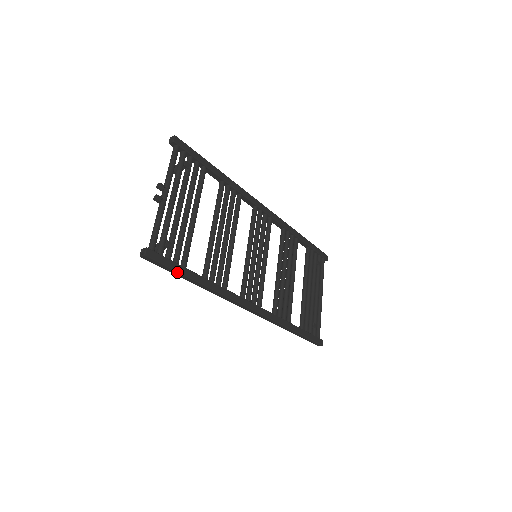
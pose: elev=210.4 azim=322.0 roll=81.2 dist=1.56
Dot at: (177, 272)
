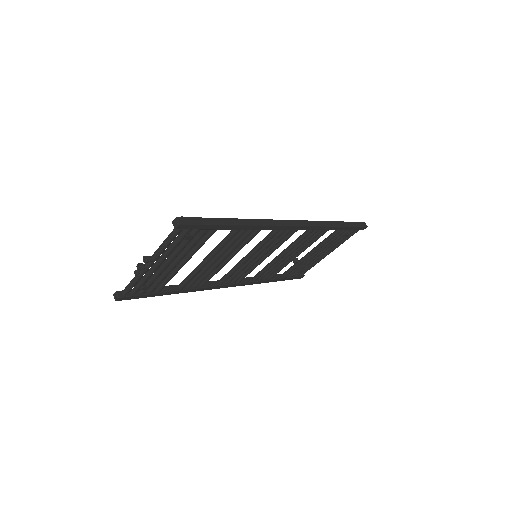
Dot at: (149, 296)
